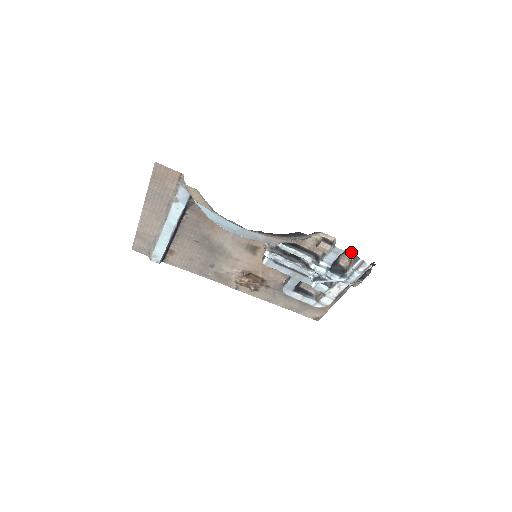
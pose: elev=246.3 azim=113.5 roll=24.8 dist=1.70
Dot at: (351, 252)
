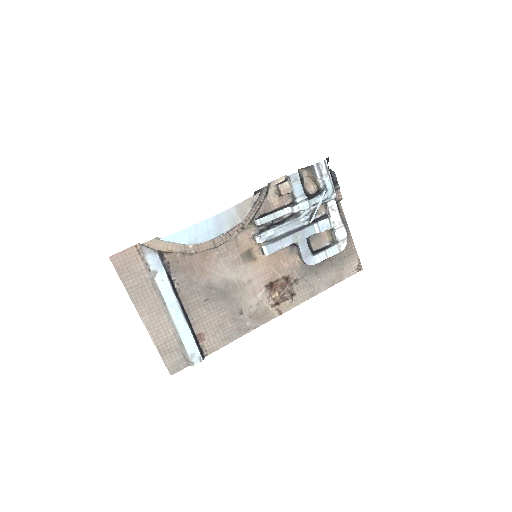
Dot at: (305, 175)
